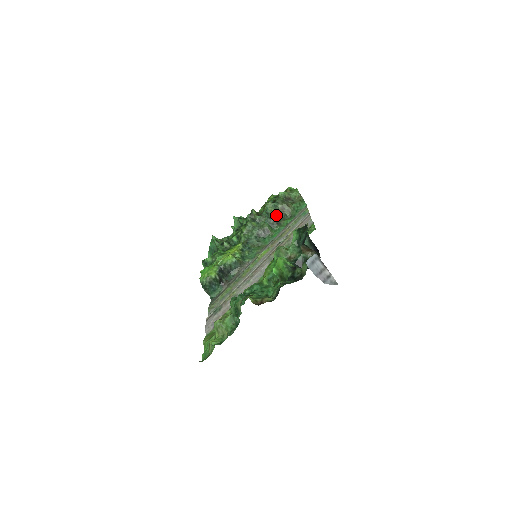
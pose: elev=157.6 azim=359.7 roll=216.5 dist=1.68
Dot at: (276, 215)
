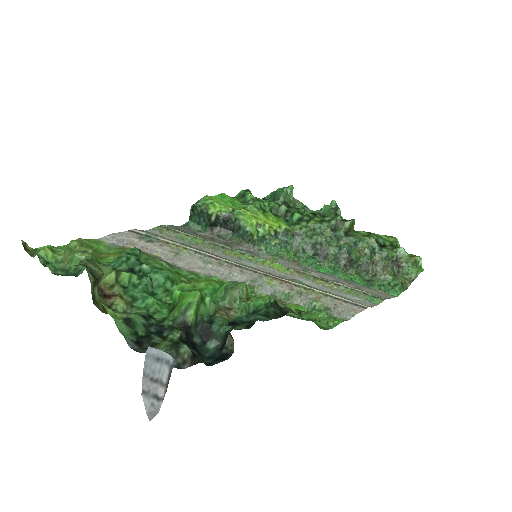
Dot at: (359, 258)
